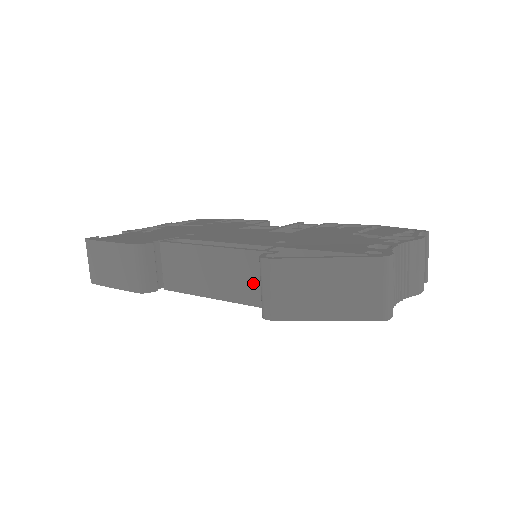
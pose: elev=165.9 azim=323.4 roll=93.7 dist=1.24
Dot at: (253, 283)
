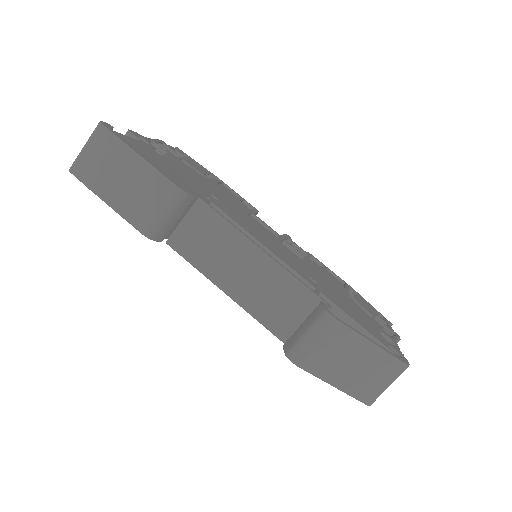
Dot at: (284, 312)
